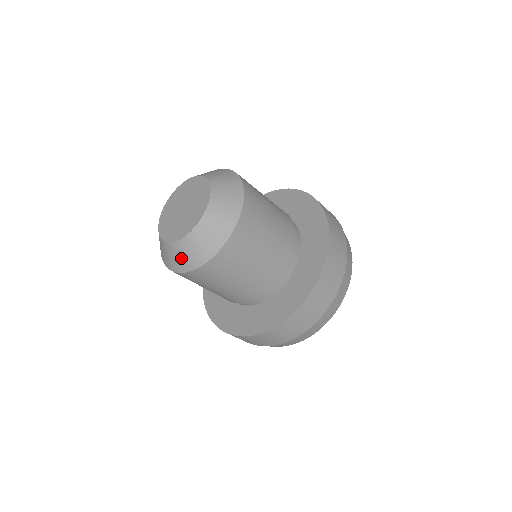
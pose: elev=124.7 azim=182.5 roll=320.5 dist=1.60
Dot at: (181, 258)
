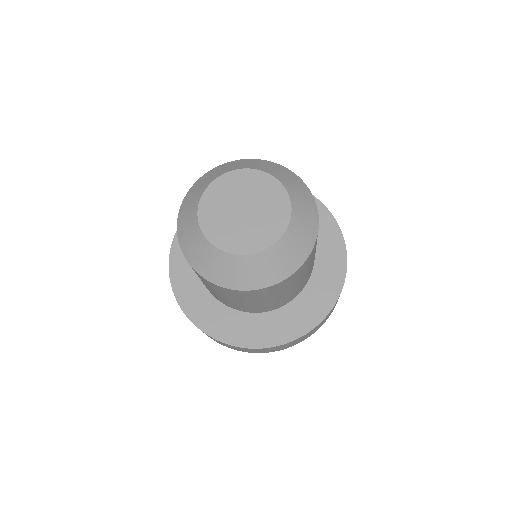
Dot at: (209, 264)
